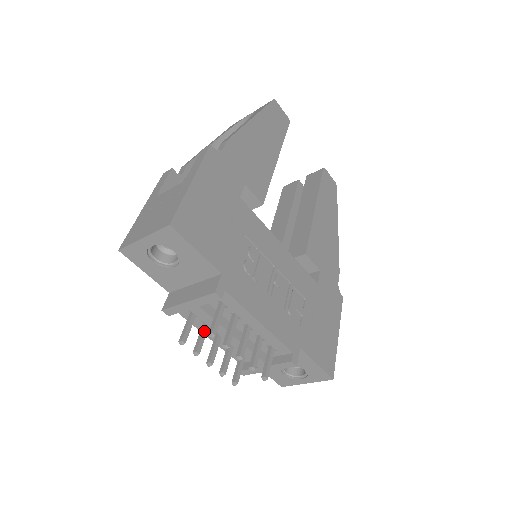
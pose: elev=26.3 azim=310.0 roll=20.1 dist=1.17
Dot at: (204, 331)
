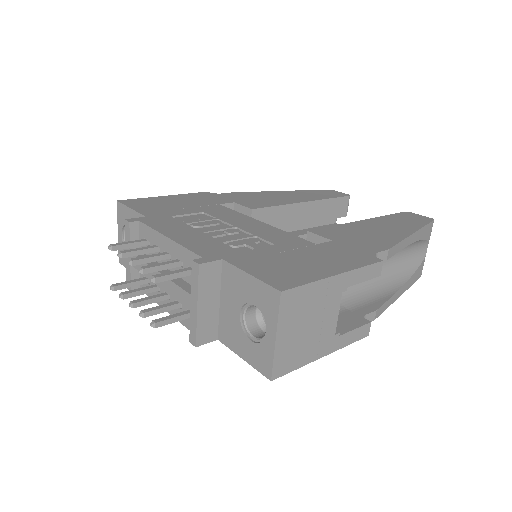
Dot at: (146, 287)
